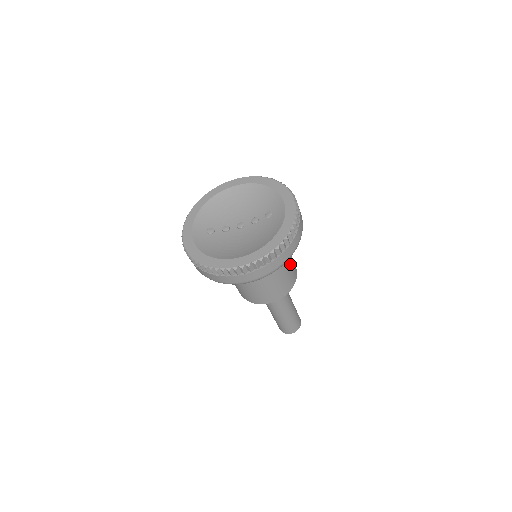
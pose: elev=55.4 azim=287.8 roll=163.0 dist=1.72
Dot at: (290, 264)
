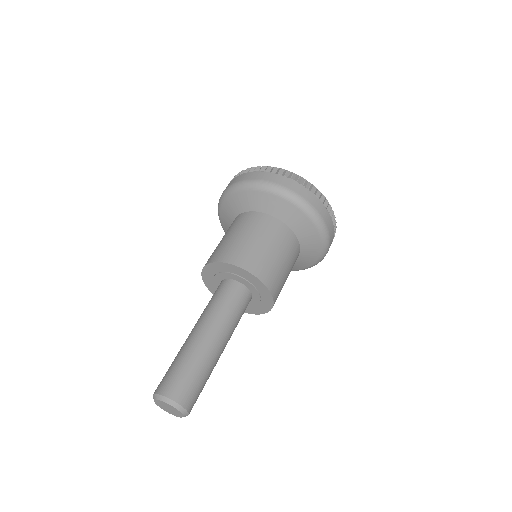
Dot at: (285, 280)
